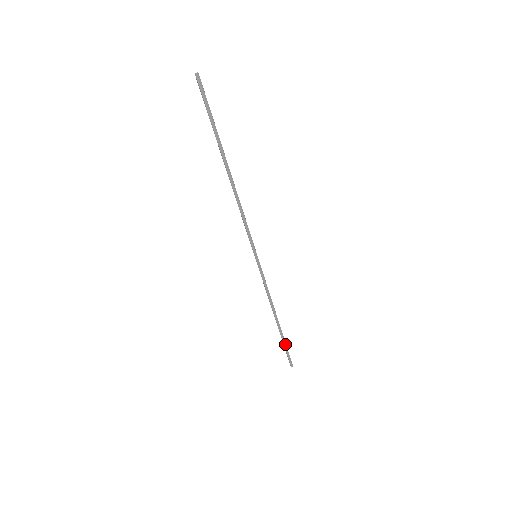
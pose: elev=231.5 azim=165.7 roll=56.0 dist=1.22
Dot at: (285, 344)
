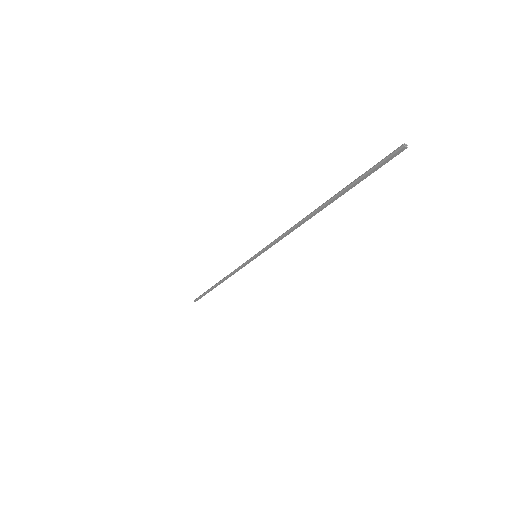
Dot at: (206, 293)
